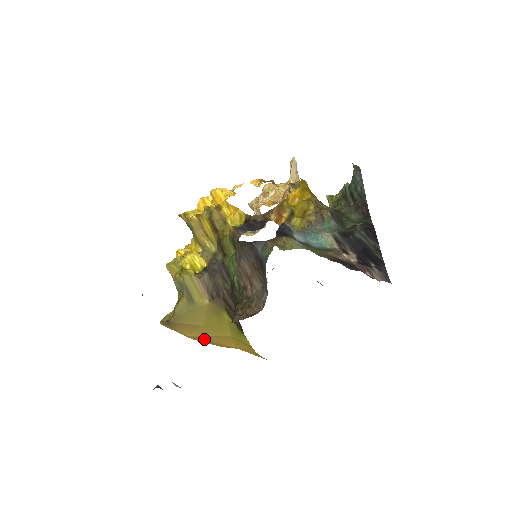
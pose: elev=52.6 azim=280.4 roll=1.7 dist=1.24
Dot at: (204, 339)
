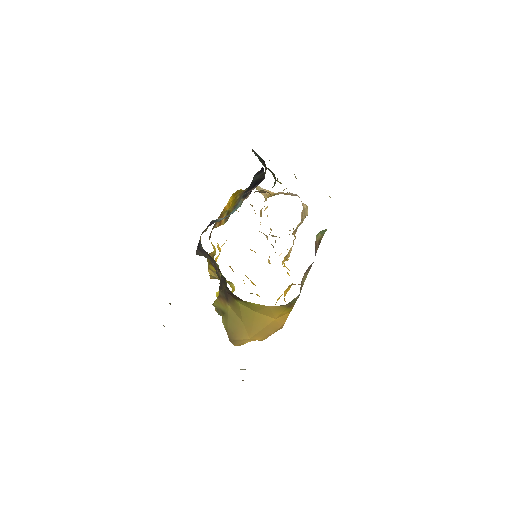
Dot at: (257, 331)
